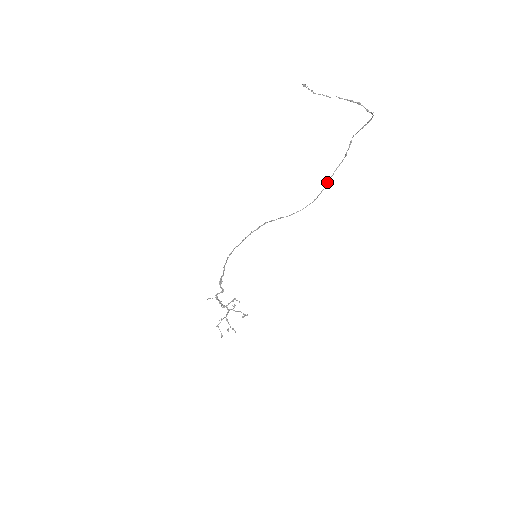
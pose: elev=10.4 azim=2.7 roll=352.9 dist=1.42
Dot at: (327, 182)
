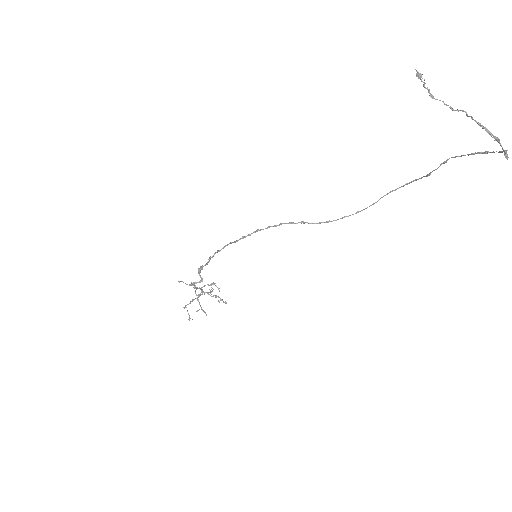
Dot at: (383, 196)
